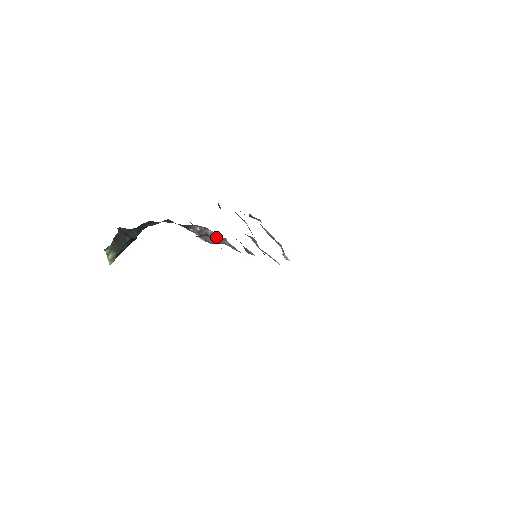
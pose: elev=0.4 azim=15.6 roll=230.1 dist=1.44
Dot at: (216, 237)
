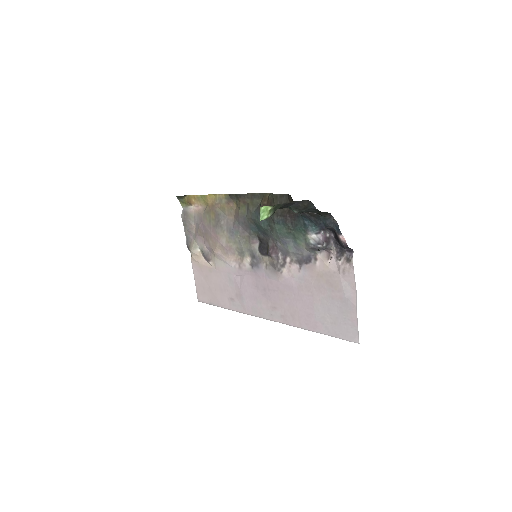
Dot at: (333, 249)
